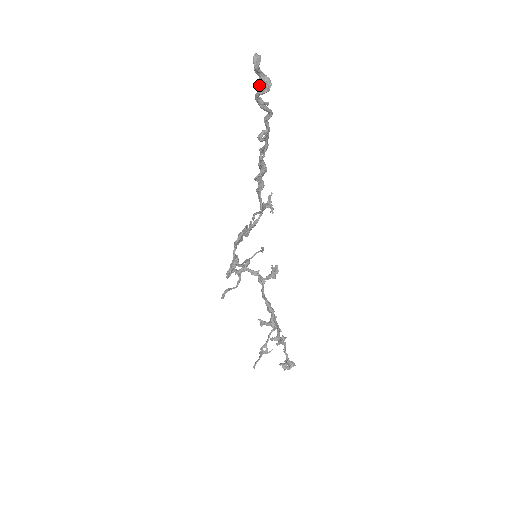
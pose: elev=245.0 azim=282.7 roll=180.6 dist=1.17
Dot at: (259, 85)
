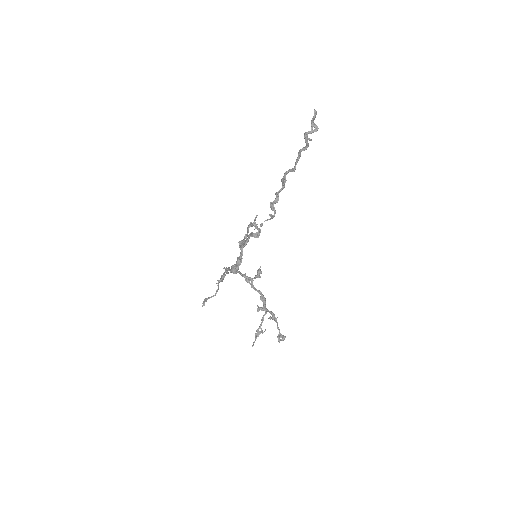
Dot at: (311, 128)
